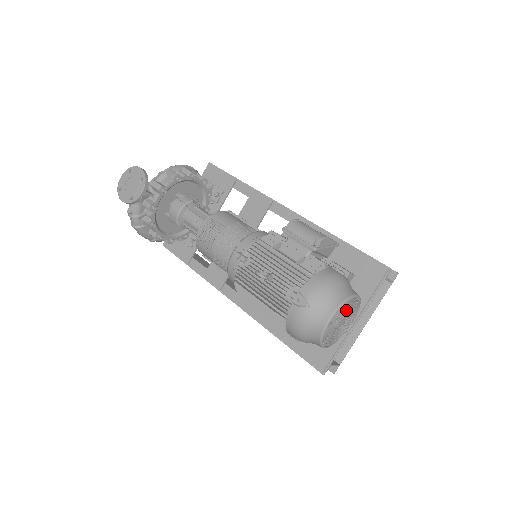
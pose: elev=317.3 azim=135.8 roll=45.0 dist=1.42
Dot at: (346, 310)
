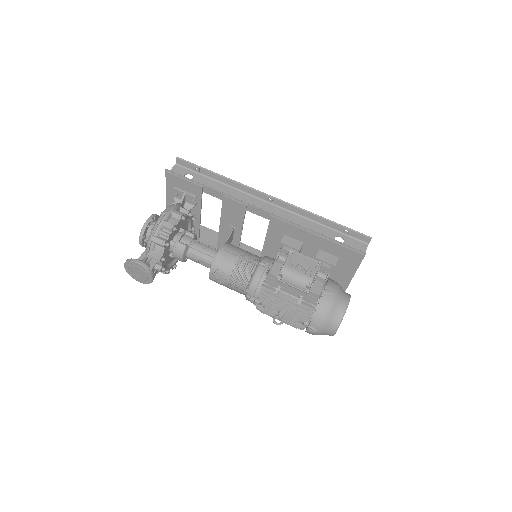
Dot at: occluded
